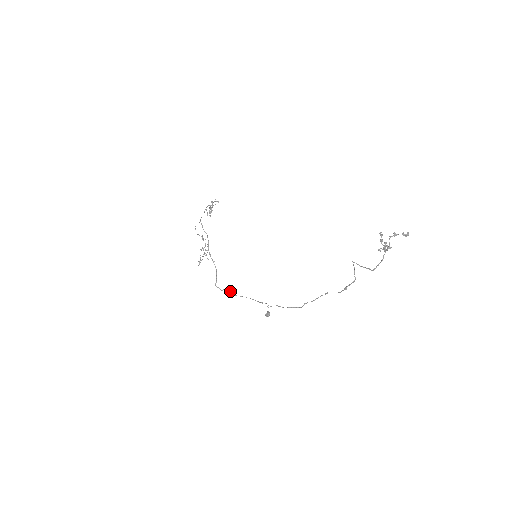
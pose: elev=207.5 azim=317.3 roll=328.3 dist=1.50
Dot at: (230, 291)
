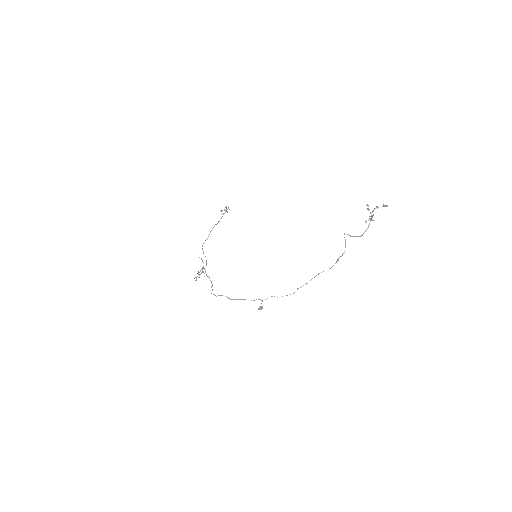
Dot at: occluded
